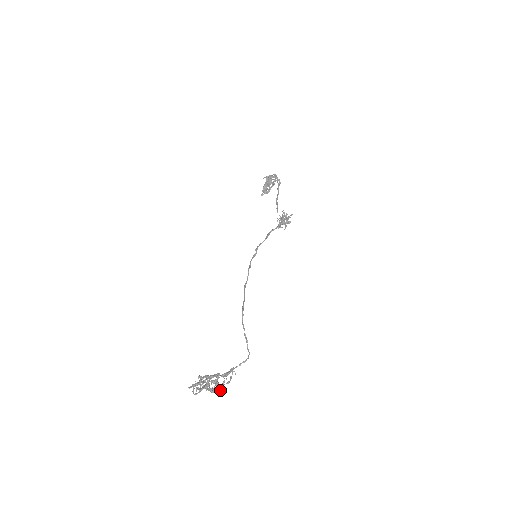
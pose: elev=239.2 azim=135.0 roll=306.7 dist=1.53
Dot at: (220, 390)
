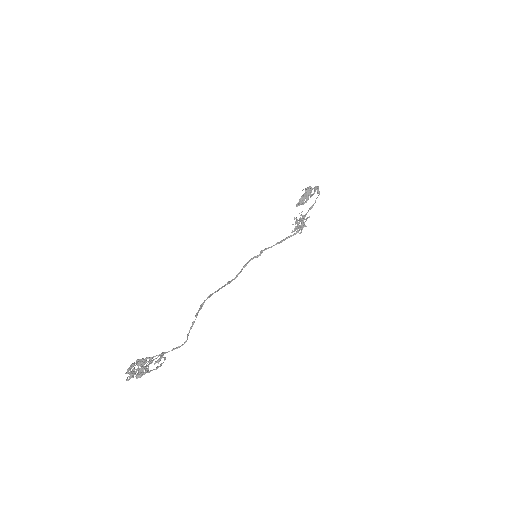
Dot at: (143, 374)
